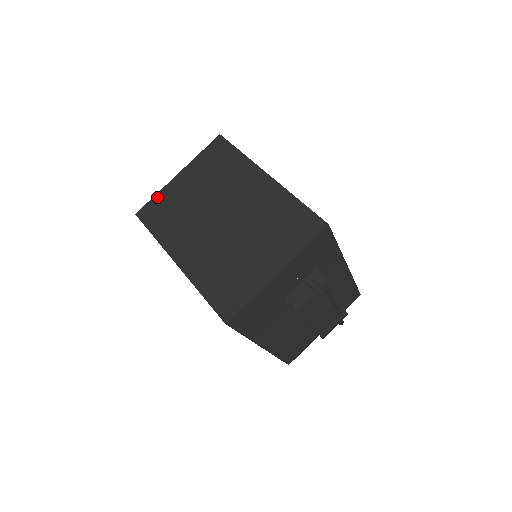
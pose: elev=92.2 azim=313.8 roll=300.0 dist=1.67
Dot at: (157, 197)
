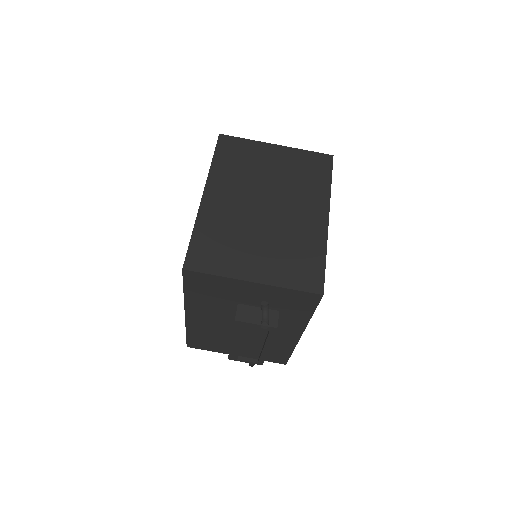
Dot at: (246, 141)
